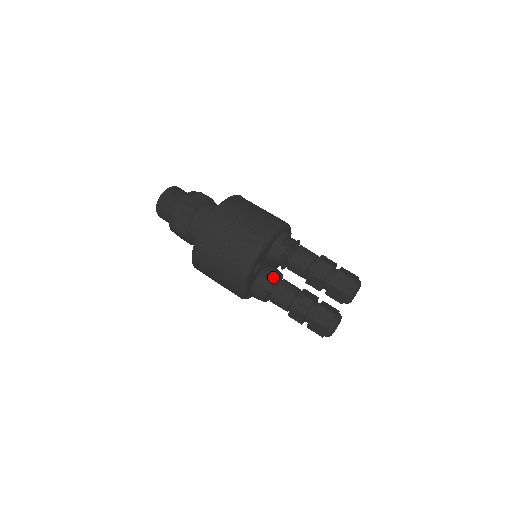
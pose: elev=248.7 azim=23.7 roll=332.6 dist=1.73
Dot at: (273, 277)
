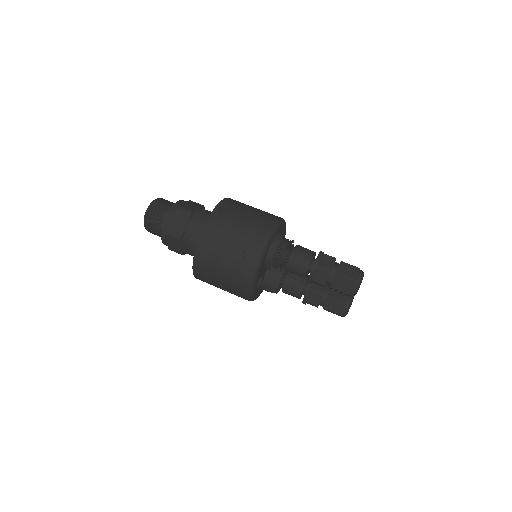
Dot at: (278, 278)
